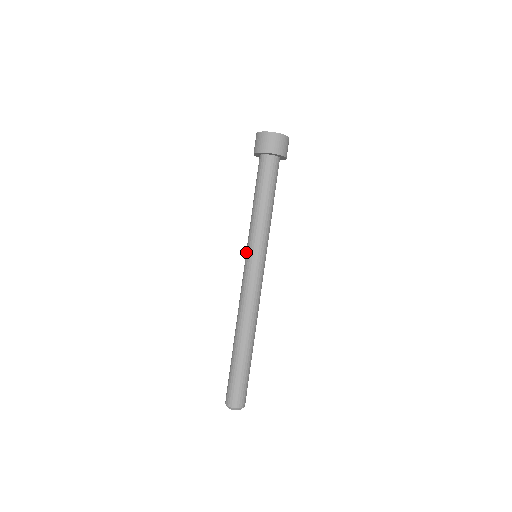
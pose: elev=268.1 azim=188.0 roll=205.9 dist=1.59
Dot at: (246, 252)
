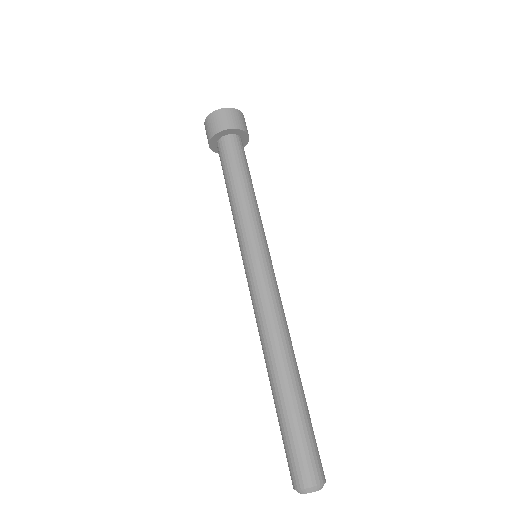
Dot at: occluded
